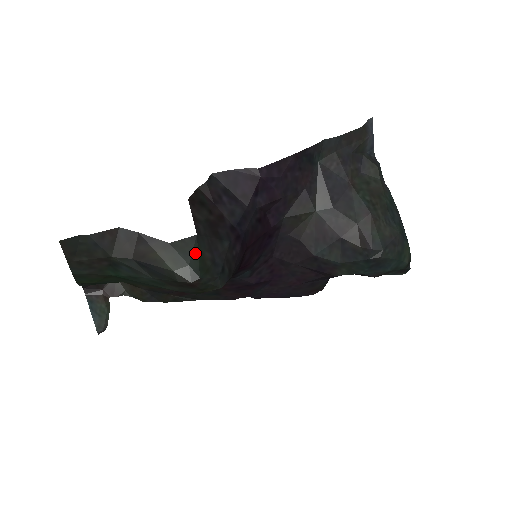
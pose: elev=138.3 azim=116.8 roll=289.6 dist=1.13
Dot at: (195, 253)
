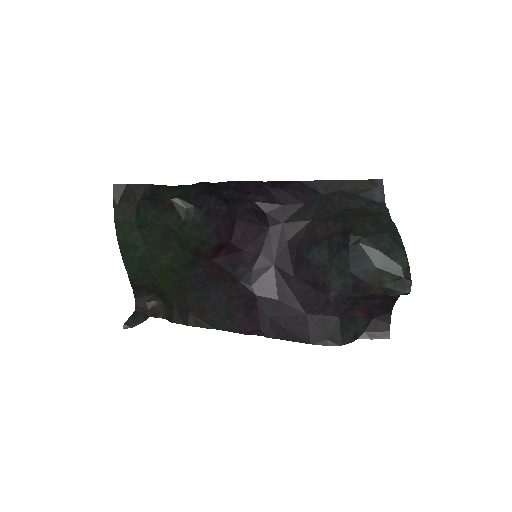
Dot at: (184, 189)
